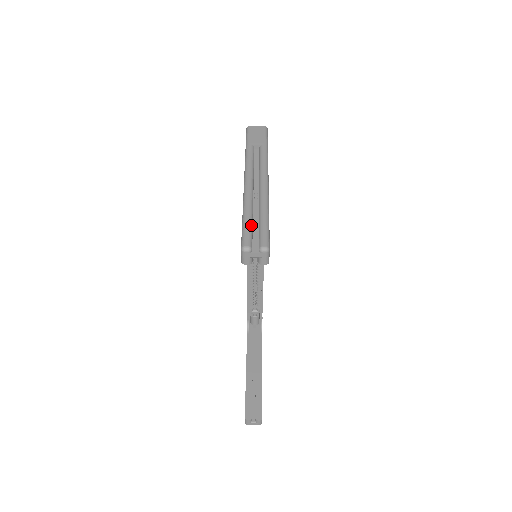
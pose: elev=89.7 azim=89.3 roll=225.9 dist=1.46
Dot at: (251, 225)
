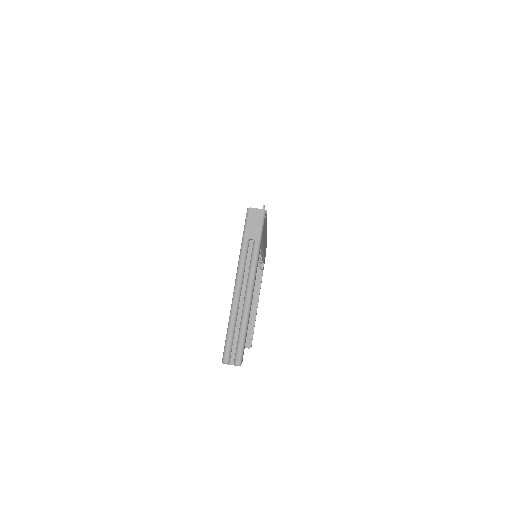
Dot at: (232, 340)
